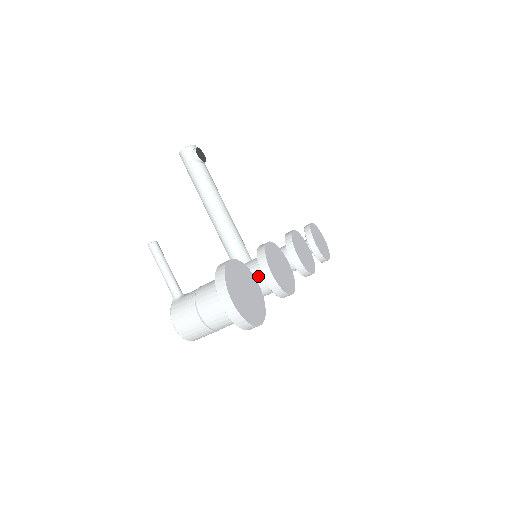
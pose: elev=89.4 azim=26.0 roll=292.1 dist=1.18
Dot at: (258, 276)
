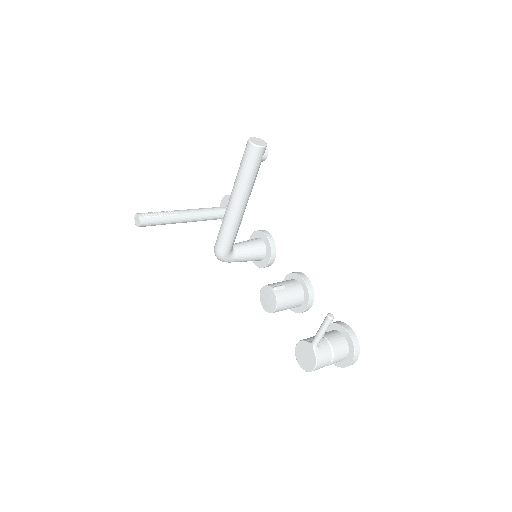
Dot at: (299, 302)
